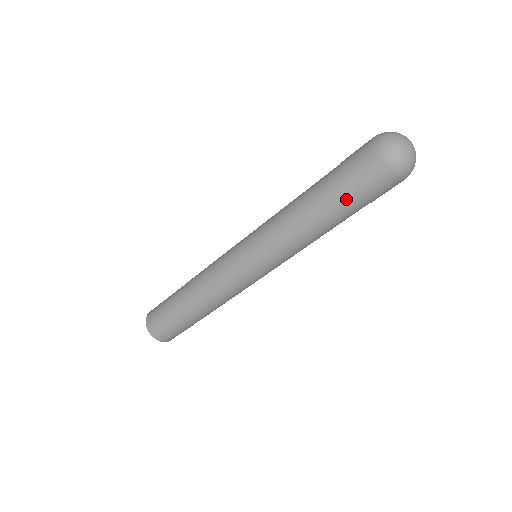
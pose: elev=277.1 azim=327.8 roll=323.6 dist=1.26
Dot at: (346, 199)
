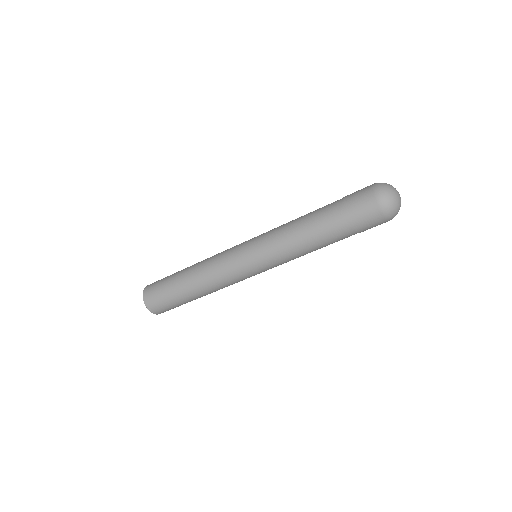
Dot at: (347, 233)
